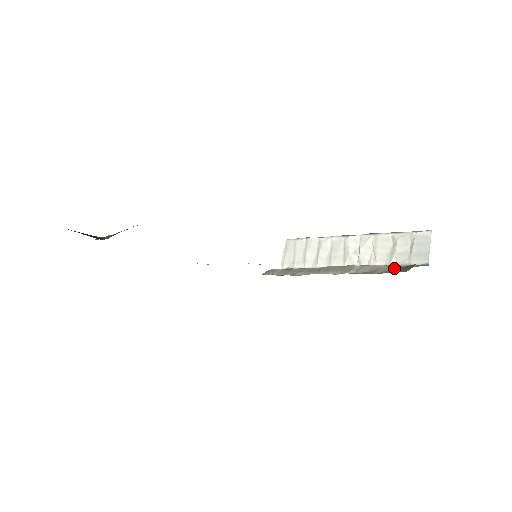
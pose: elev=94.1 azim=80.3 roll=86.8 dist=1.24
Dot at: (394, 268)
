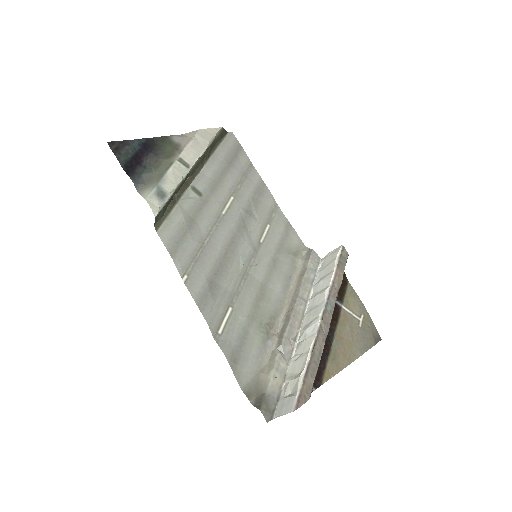
Dot at: (265, 389)
